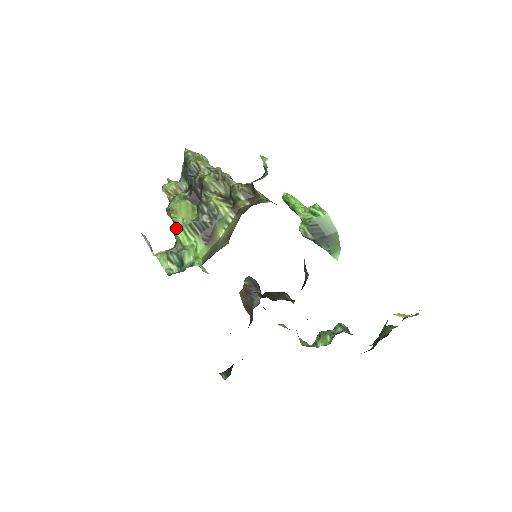
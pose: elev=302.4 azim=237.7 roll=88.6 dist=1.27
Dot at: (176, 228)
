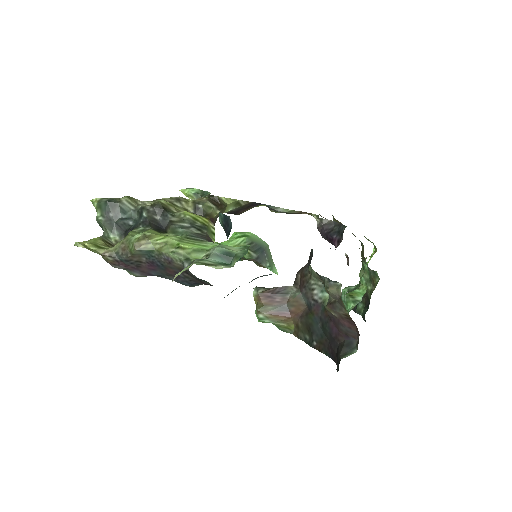
Dot at: (174, 246)
